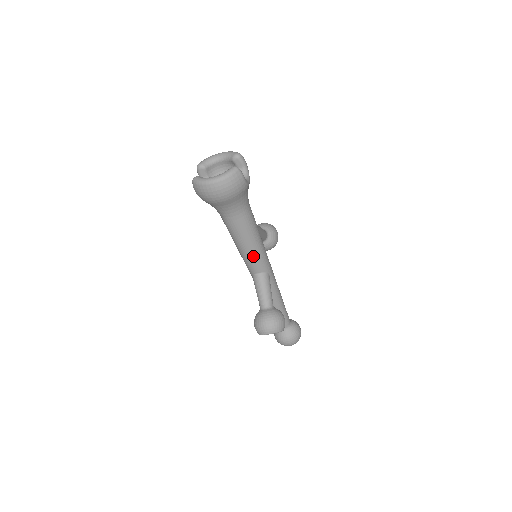
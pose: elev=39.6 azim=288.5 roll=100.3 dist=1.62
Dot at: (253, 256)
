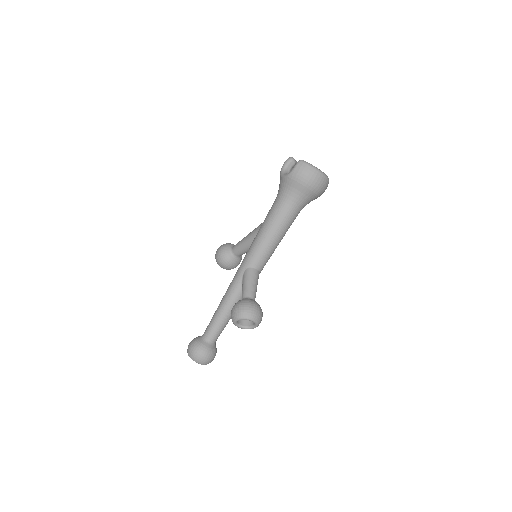
Dot at: (270, 251)
